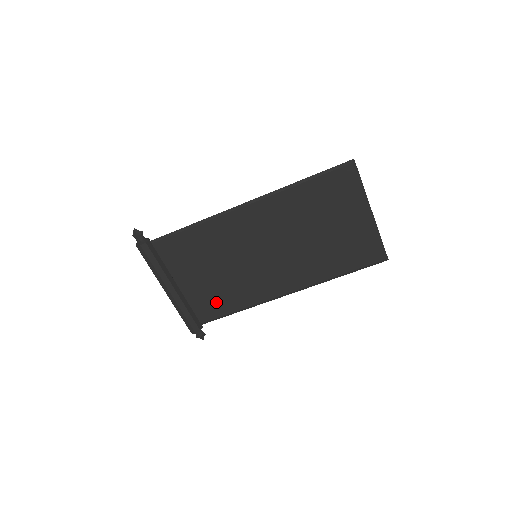
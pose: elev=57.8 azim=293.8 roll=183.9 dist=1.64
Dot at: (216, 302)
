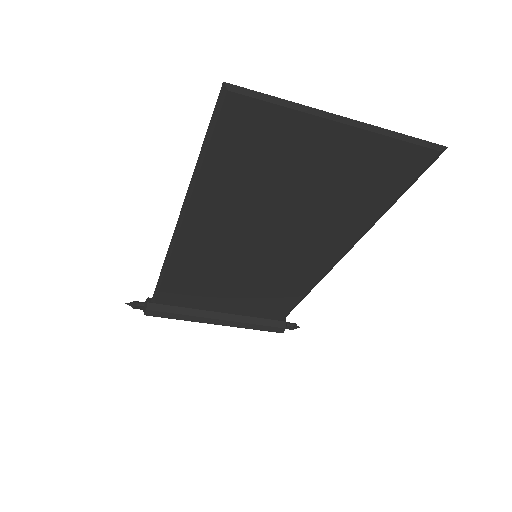
Dot at: (271, 303)
